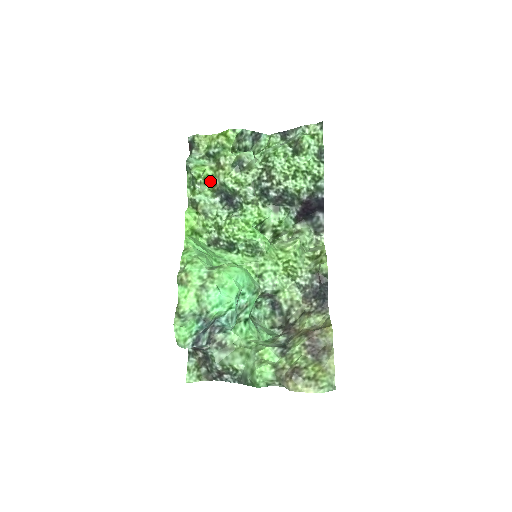
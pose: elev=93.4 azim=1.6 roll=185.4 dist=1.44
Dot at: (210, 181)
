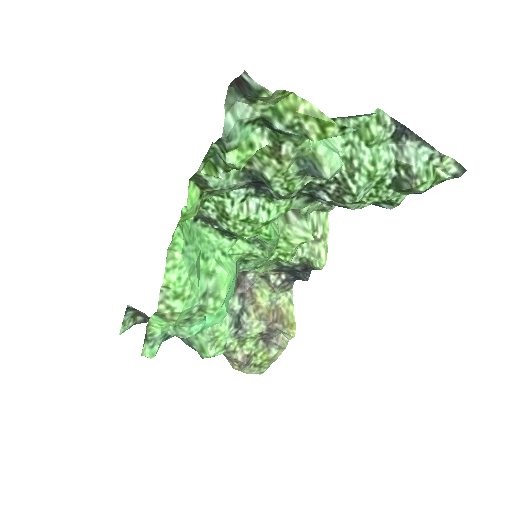
Dot at: occluded
